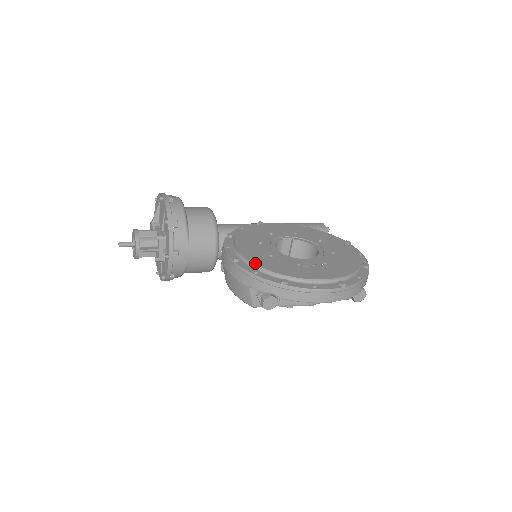
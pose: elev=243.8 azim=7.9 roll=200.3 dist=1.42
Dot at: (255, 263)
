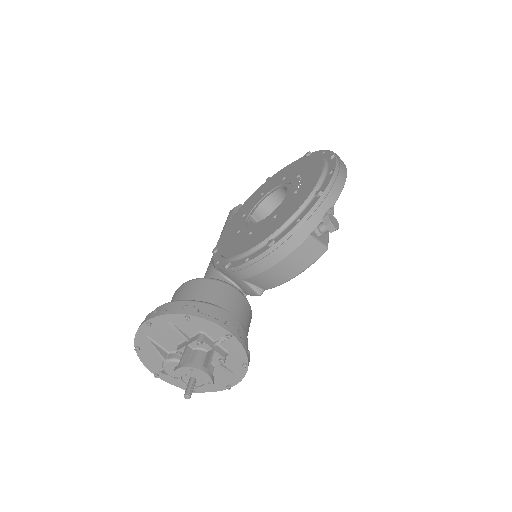
Dot at: (284, 222)
